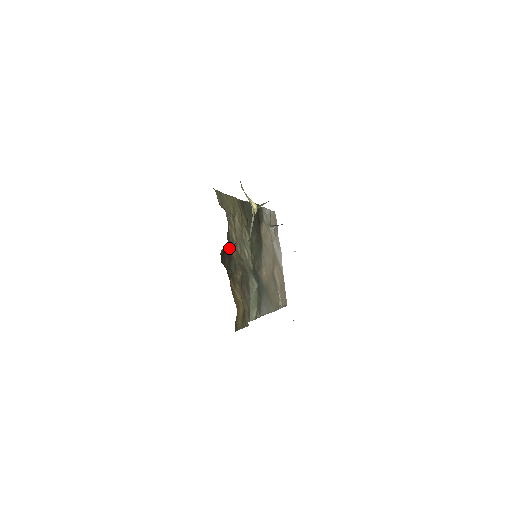
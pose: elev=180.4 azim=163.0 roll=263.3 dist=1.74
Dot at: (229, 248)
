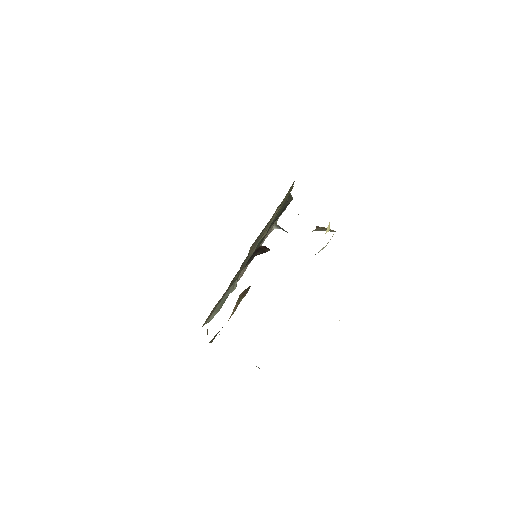
Dot at: (263, 249)
